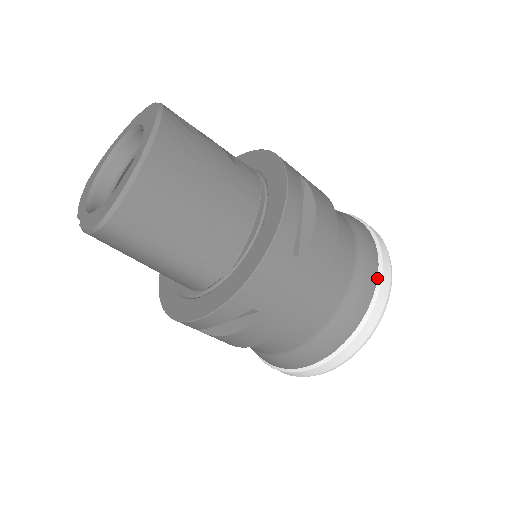
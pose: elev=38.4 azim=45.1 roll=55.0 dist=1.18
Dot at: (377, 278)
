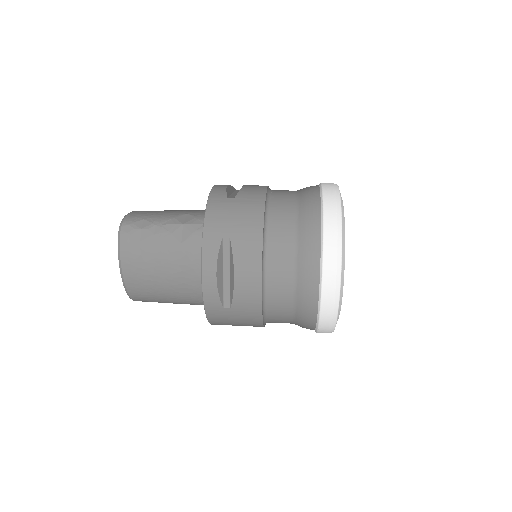
Dot at: (319, 294)
